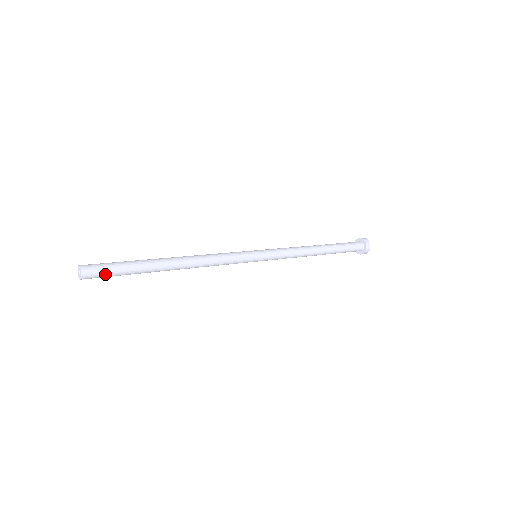
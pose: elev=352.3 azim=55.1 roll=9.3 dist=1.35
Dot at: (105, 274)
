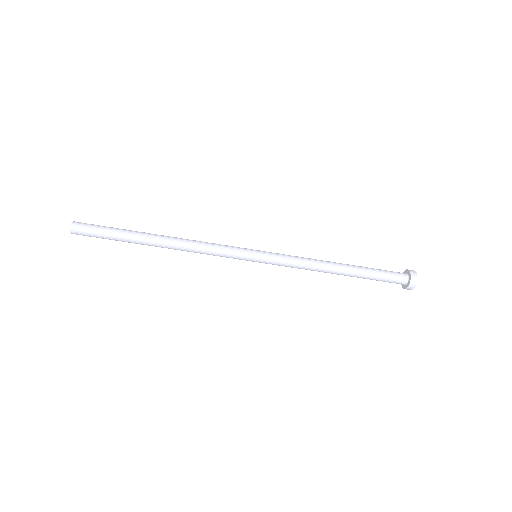
Dot at: (92, 229)
